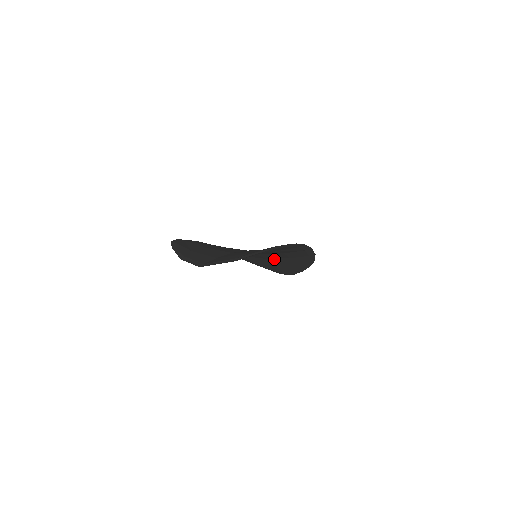
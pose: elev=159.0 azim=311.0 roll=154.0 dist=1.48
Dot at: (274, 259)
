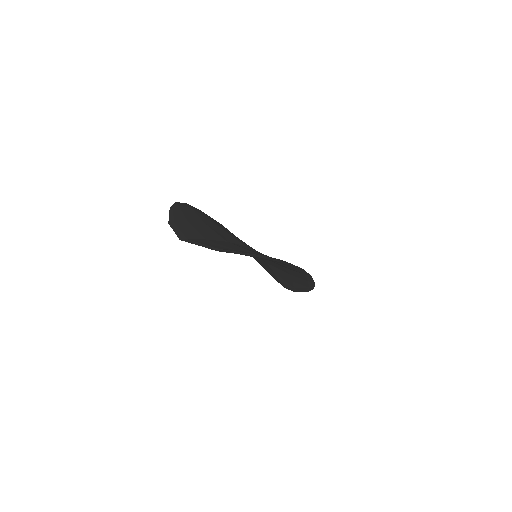
Dot at: (275, 267)
